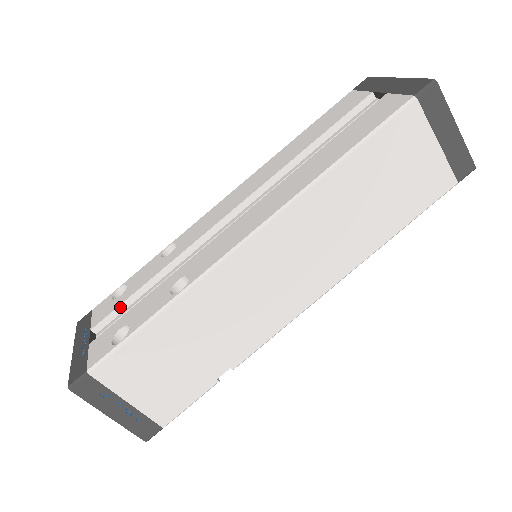
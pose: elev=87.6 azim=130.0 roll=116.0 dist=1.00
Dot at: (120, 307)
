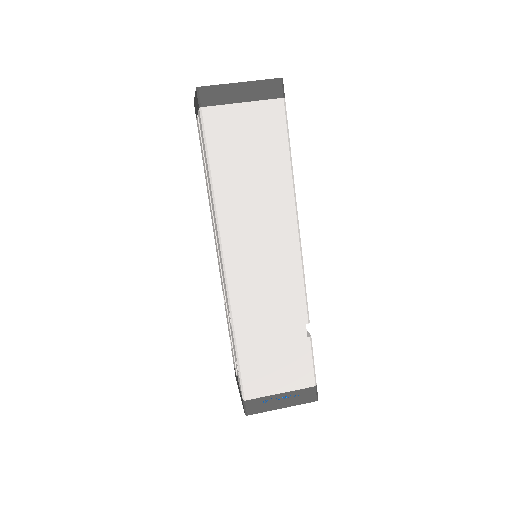
Dot at: occluded
